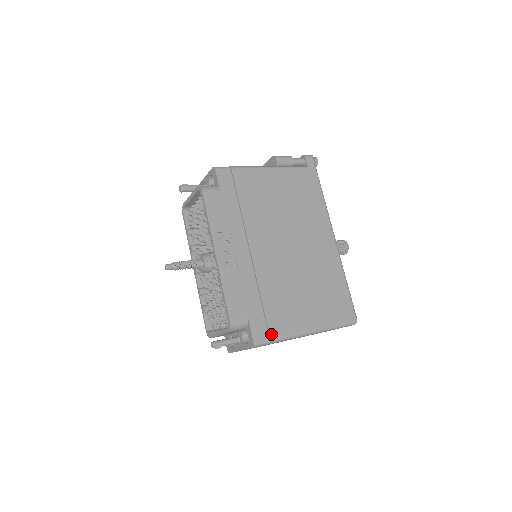
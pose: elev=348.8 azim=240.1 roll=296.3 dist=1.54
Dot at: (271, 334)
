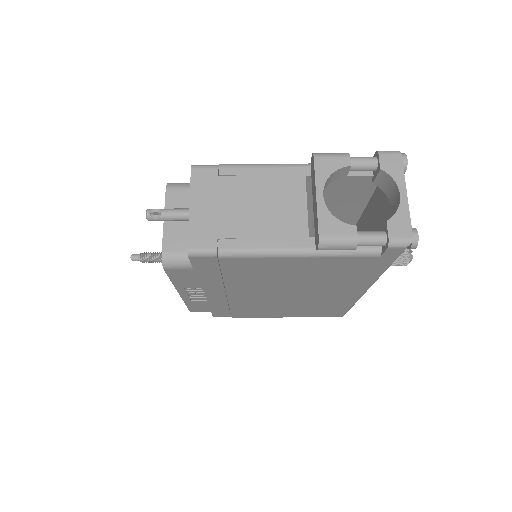
Dot at: (233, 317)
